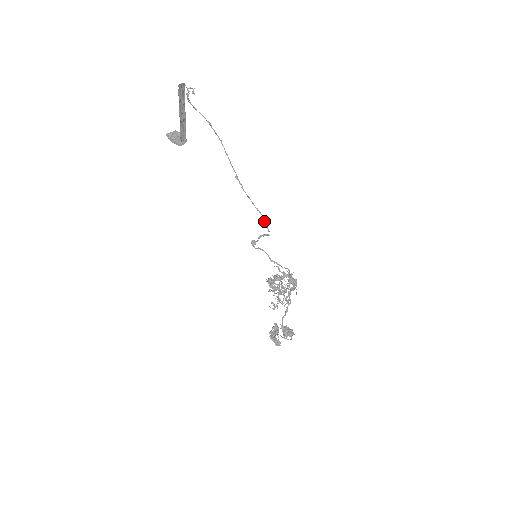
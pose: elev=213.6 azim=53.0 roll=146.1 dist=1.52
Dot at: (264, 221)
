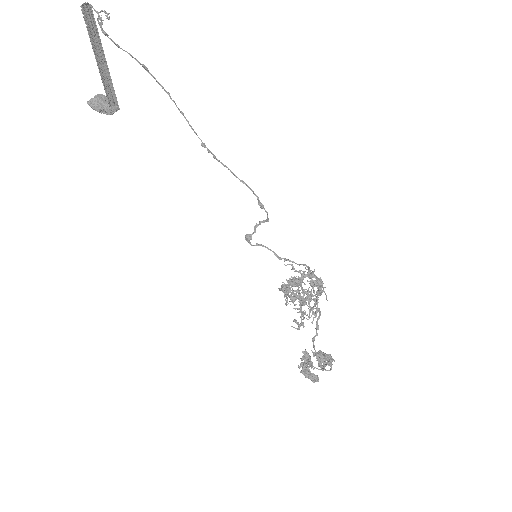
Dot at: (257, 198)
